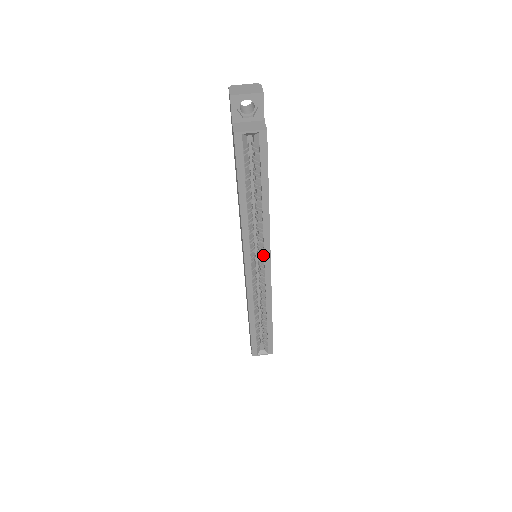
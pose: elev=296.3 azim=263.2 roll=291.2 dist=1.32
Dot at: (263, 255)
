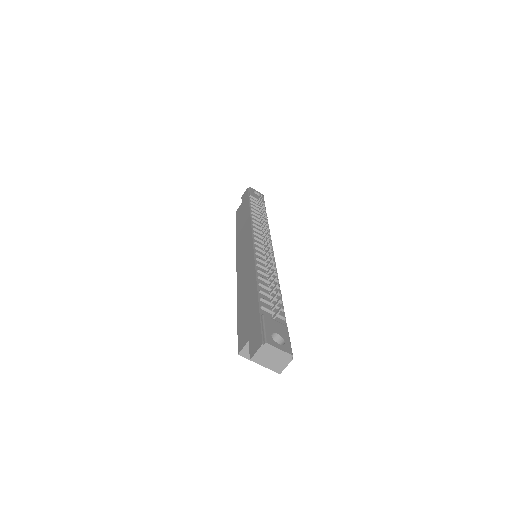
Dot at: occluded
